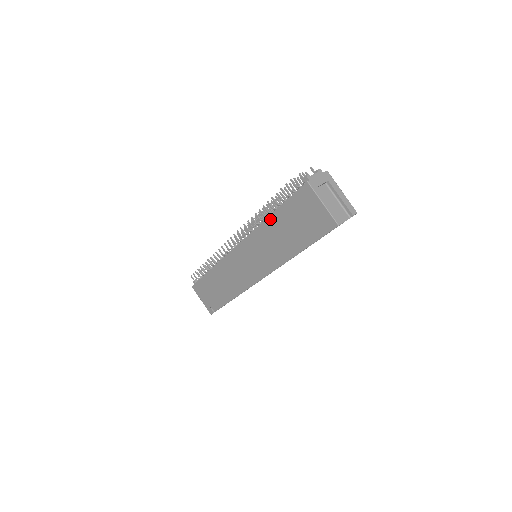
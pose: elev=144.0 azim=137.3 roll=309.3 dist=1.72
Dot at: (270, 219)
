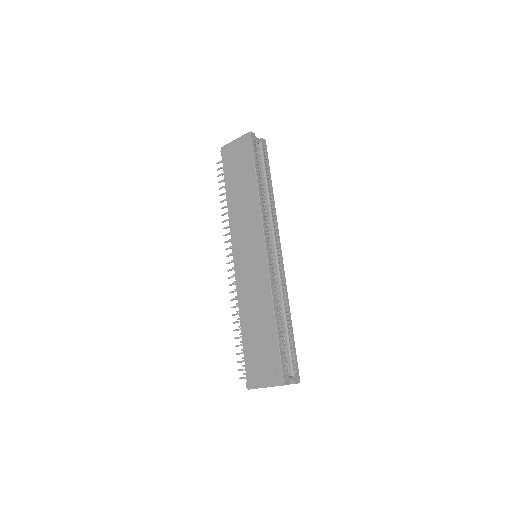
Dot at: (228, 198)
